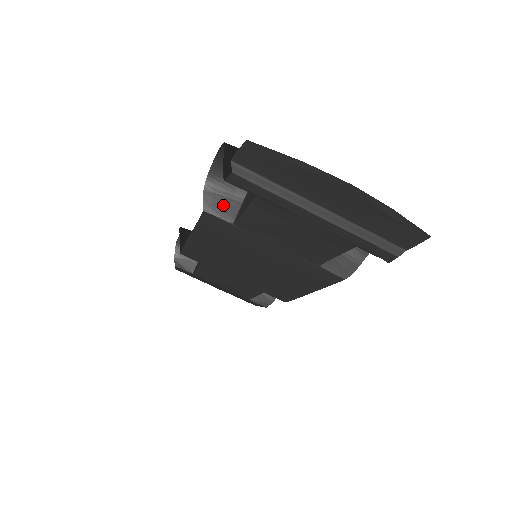
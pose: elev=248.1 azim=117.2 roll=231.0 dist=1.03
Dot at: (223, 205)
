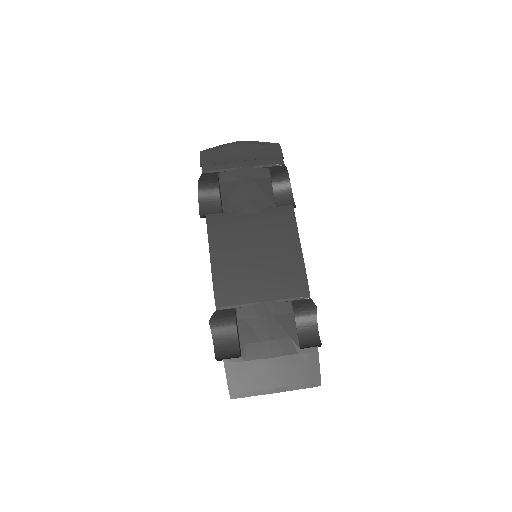
Dot at: occluded
